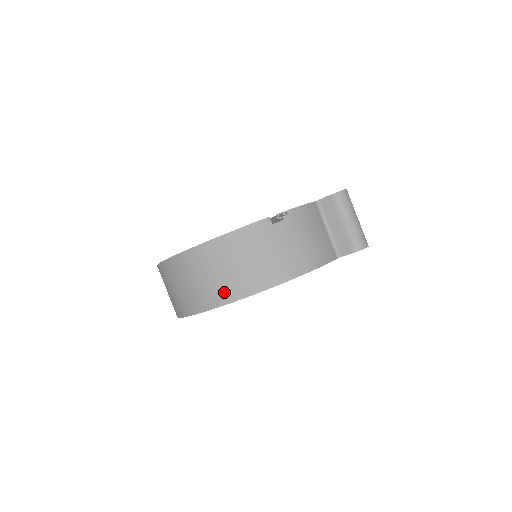
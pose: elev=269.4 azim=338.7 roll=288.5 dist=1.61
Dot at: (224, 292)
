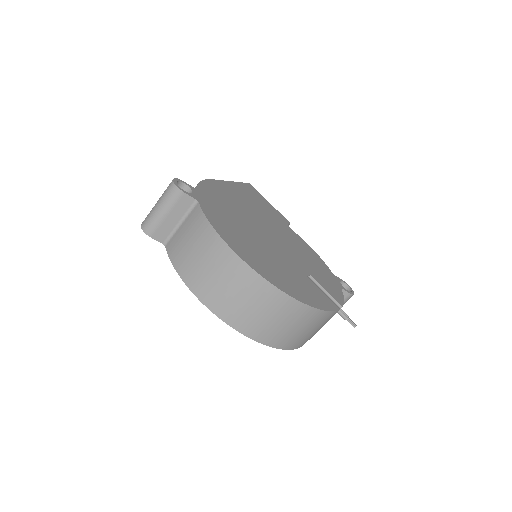
Dot at: (275, 338)
